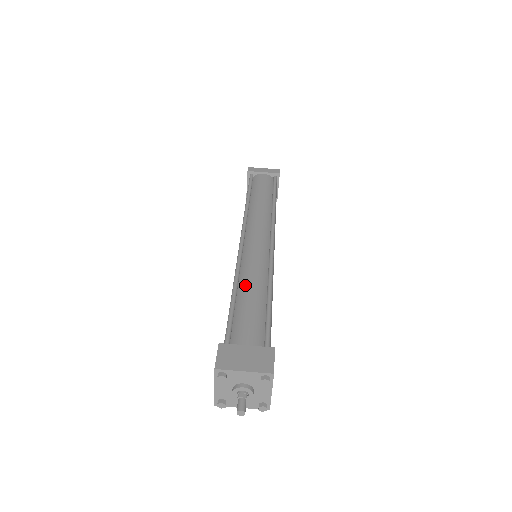
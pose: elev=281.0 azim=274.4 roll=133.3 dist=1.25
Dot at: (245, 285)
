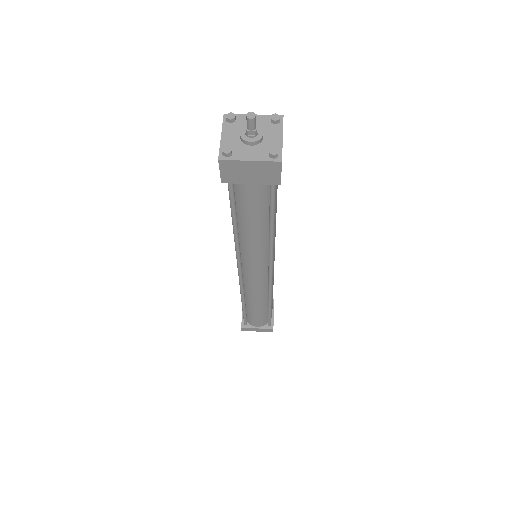
Dot at: occluded
